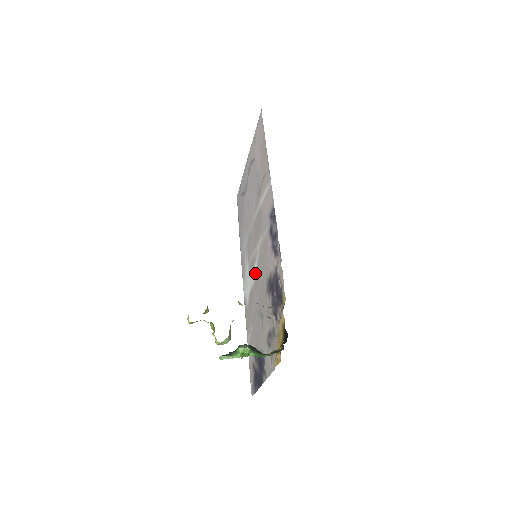
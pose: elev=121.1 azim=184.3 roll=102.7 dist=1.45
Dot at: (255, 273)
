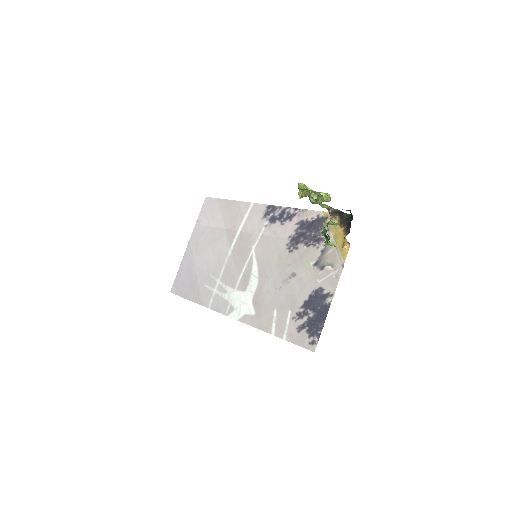
Dot at: (257, 273)
